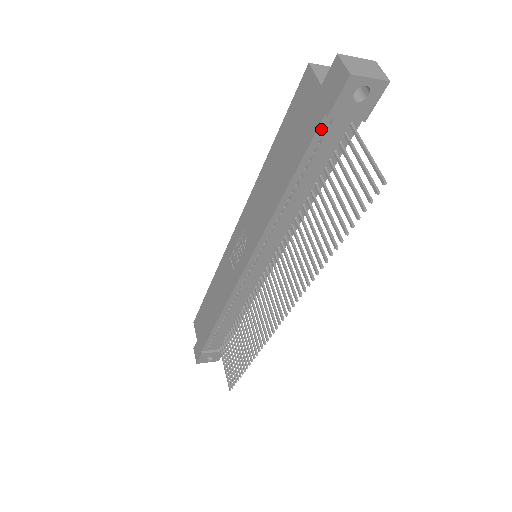
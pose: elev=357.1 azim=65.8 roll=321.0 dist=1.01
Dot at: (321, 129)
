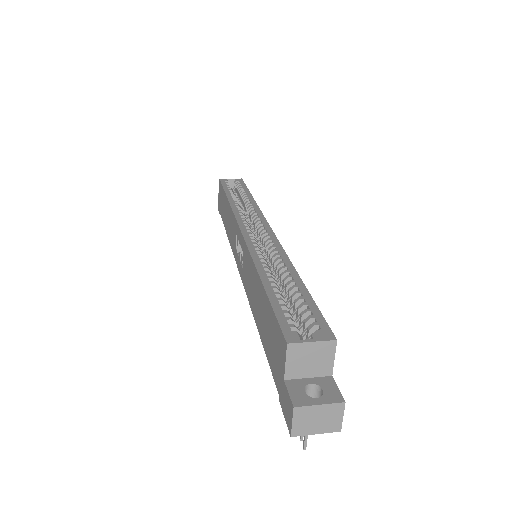
Dot at: occluded
